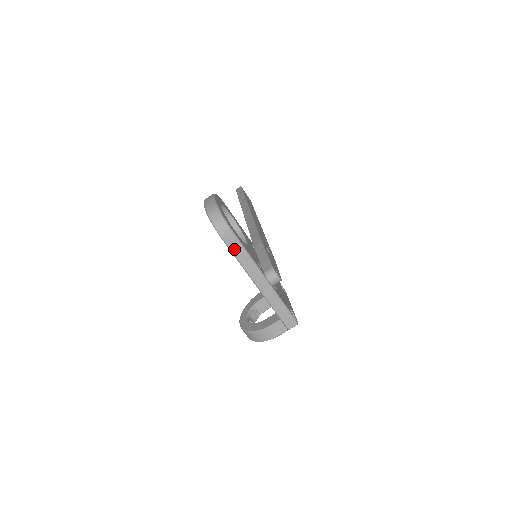
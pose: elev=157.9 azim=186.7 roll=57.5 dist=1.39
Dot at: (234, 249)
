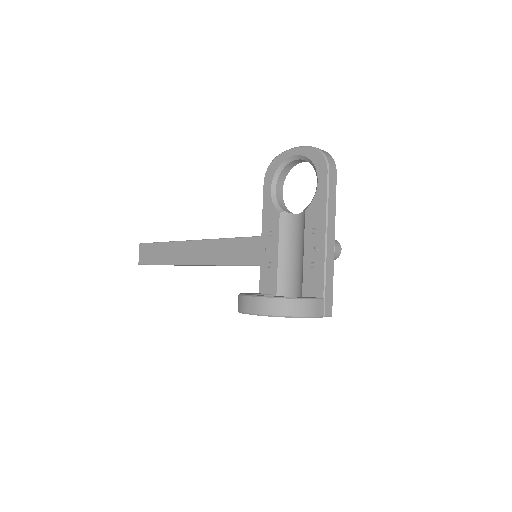
Dot at: (331, 190)
